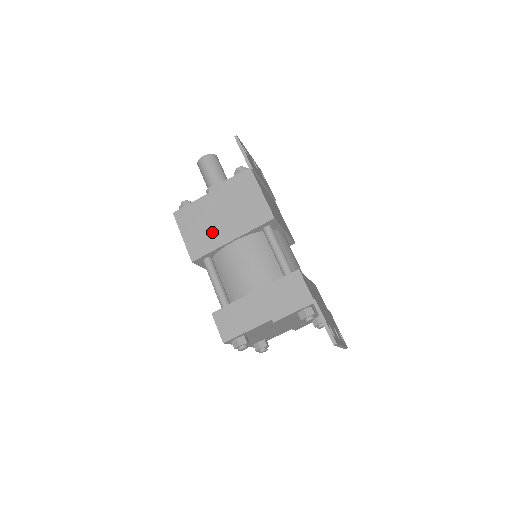
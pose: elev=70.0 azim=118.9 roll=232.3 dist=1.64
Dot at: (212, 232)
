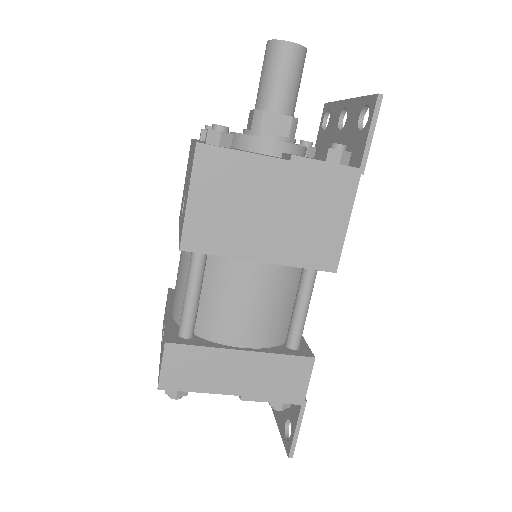
Dot at: (240, 227)
